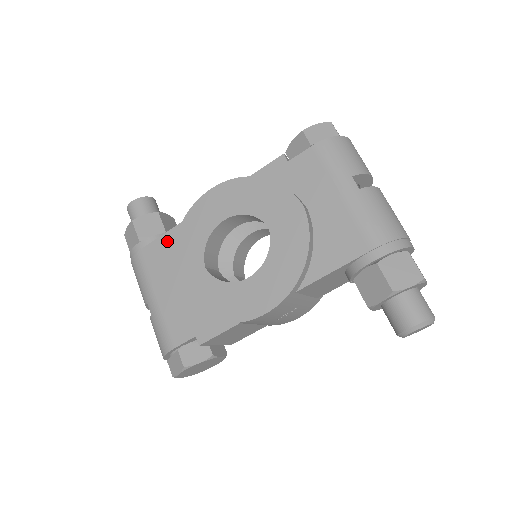
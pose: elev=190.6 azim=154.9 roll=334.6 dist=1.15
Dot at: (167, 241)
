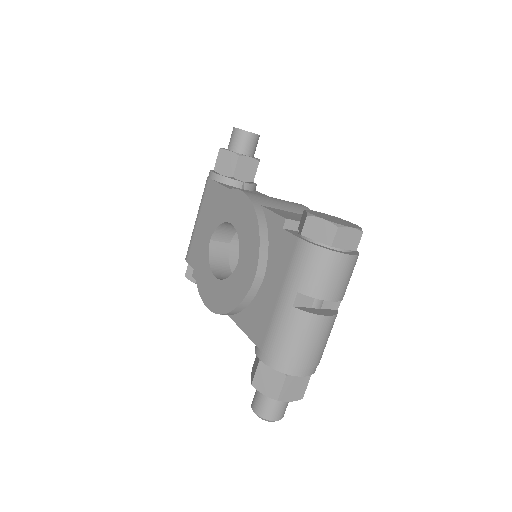
Dot at: (218, 191)
